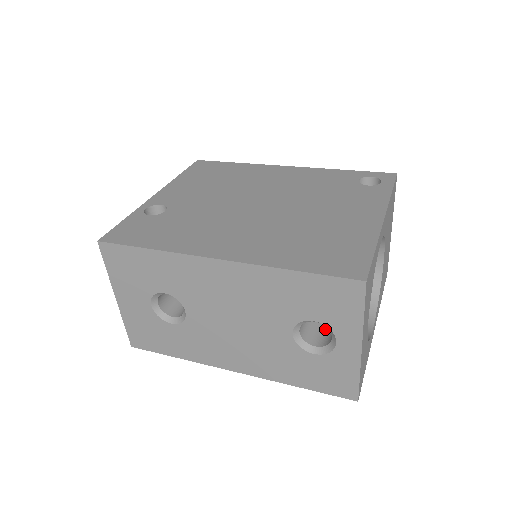
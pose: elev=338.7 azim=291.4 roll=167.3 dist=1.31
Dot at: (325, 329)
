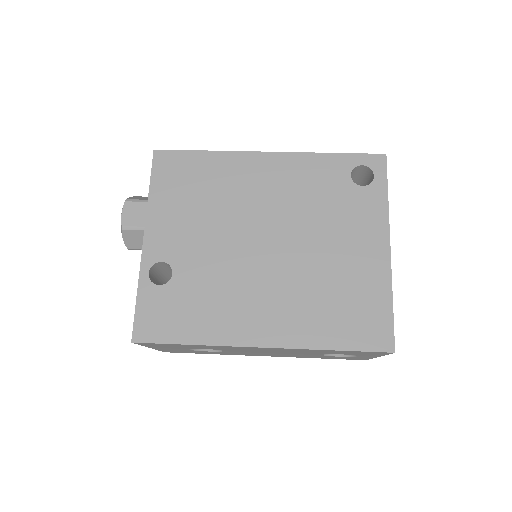
Dot at: occluded
